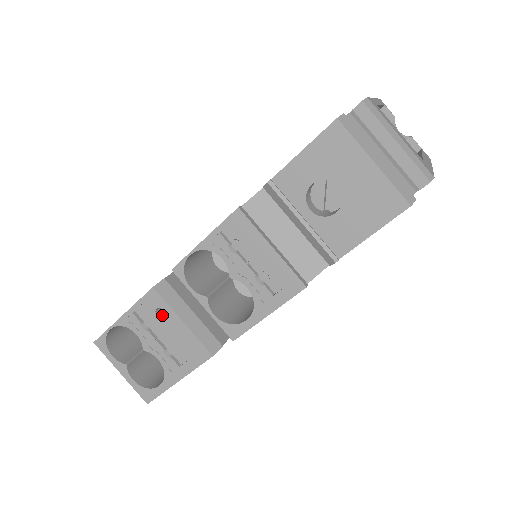
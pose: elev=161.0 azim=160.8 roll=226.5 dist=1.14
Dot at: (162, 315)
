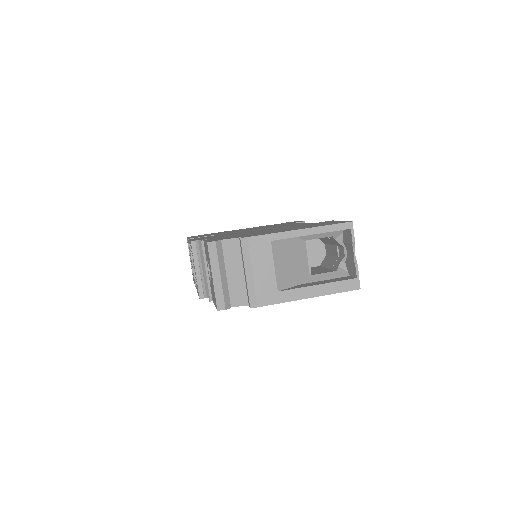
Dot at: occluded
